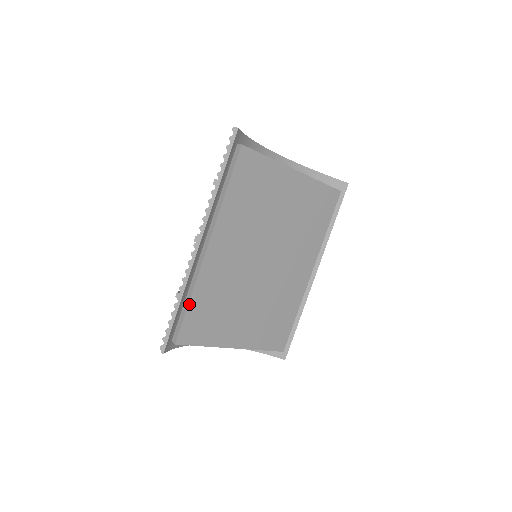
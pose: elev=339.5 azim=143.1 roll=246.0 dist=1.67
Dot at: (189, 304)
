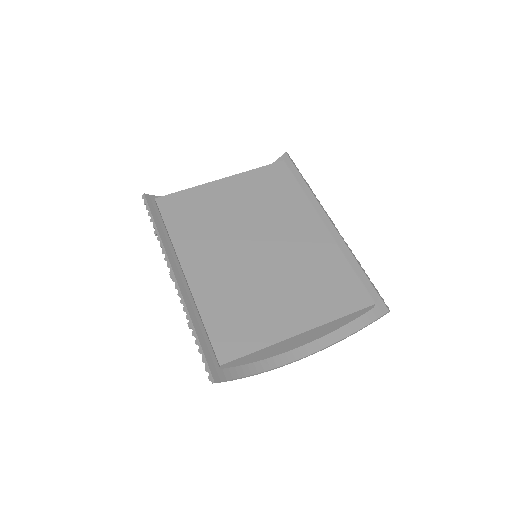
Dot at: (204, 324)
